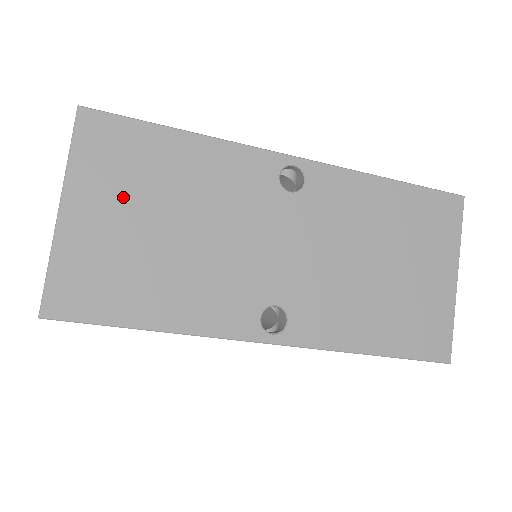
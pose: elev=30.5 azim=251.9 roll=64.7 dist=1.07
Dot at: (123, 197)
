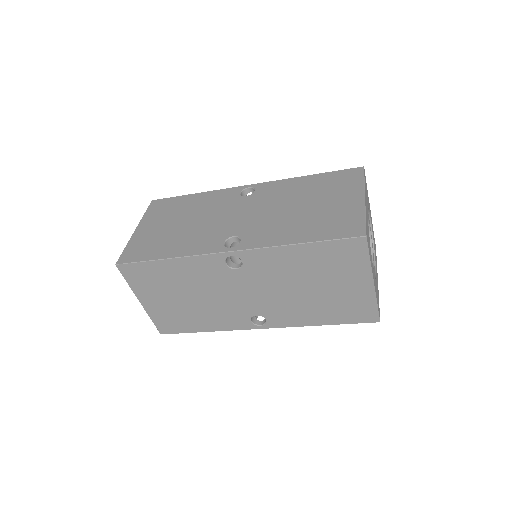
Dot at: (159, 292)
